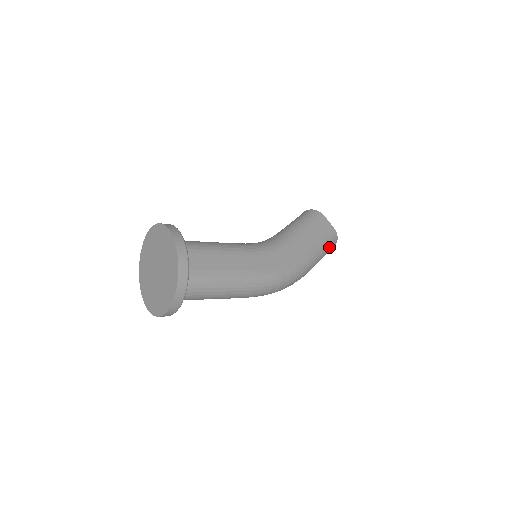
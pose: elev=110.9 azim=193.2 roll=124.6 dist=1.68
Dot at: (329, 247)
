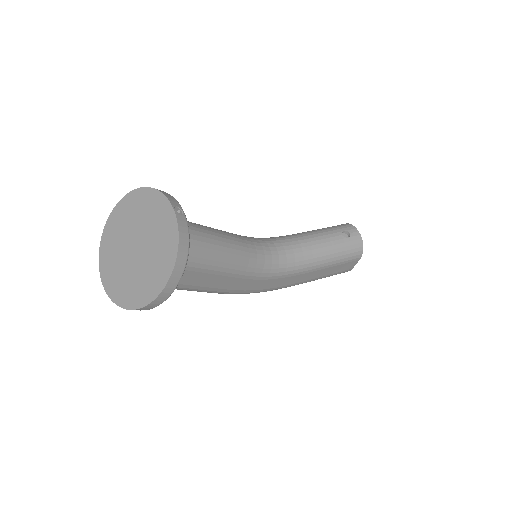
Dot at: occluded
